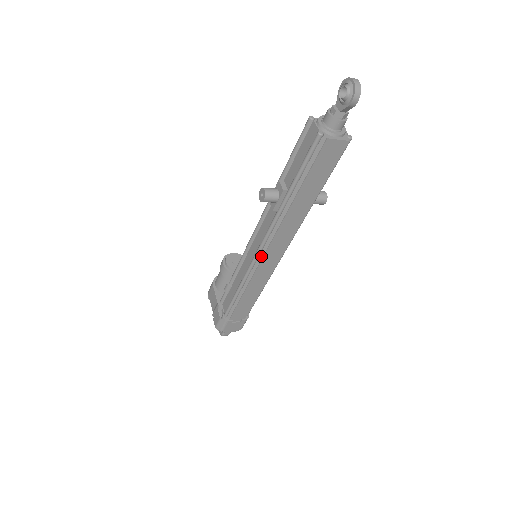
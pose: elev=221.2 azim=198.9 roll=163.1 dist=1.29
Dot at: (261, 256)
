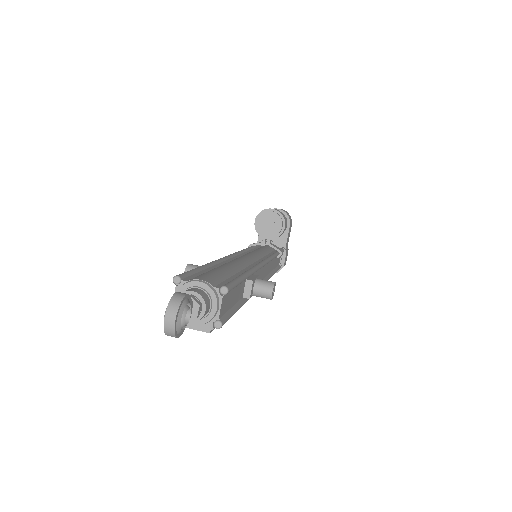
Dot at: occluded
